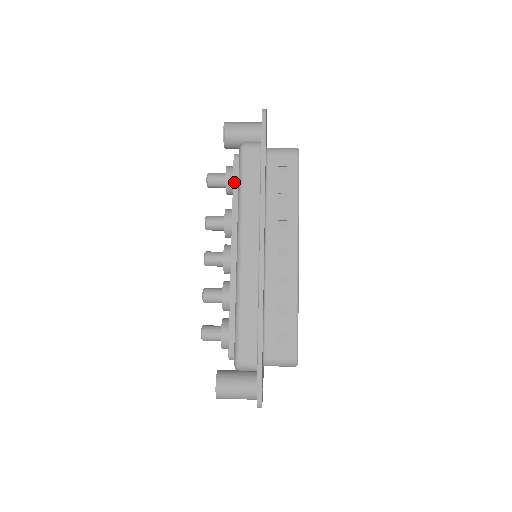
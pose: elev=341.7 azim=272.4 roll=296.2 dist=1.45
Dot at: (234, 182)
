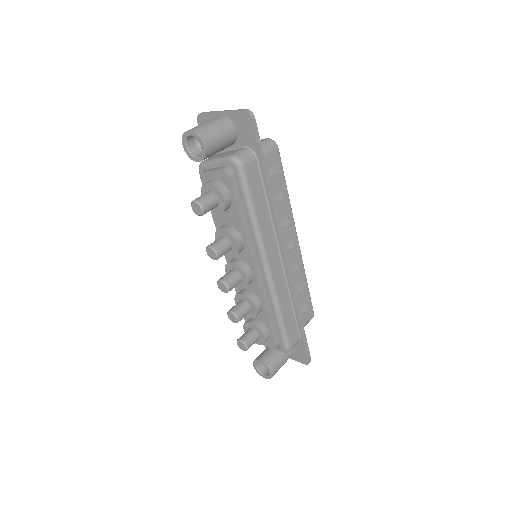
Dot at: (237, 204)
